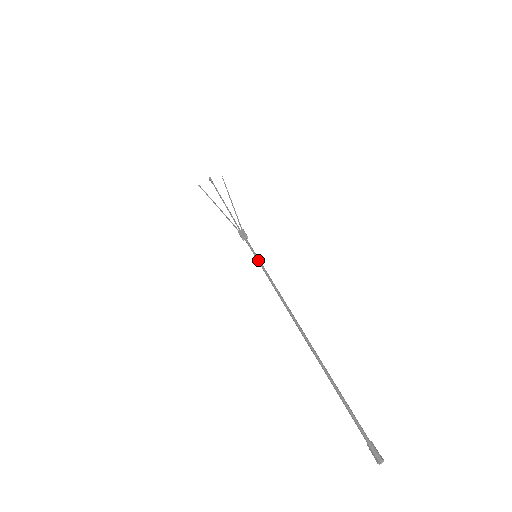
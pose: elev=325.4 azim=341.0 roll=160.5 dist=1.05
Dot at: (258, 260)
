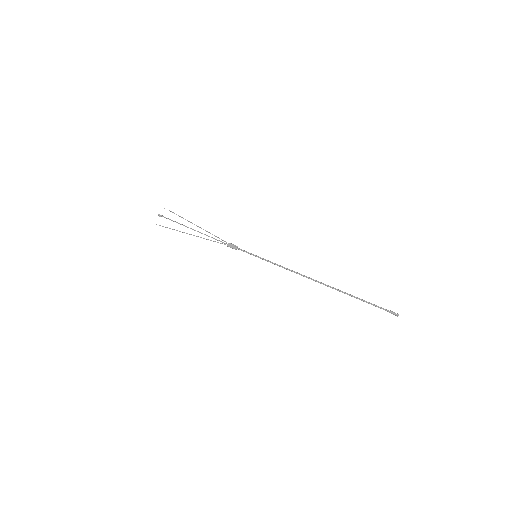
Dot at: (261, 258)
